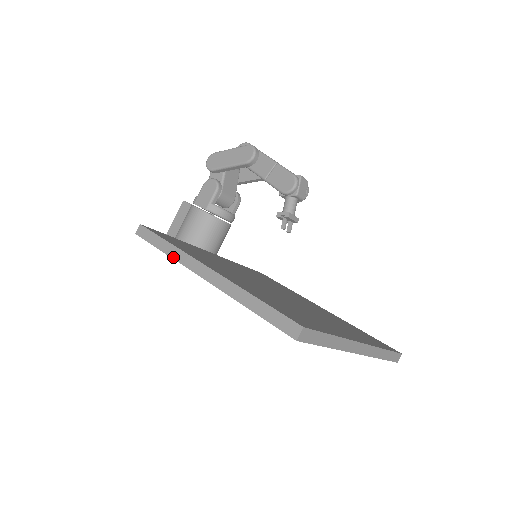
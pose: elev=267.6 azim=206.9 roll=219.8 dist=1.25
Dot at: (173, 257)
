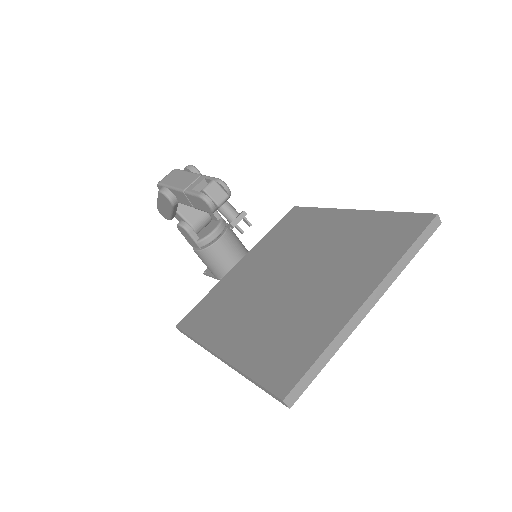
Dot at: occluded
